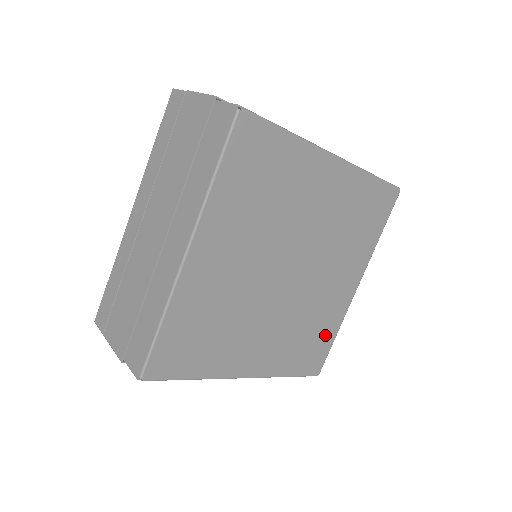
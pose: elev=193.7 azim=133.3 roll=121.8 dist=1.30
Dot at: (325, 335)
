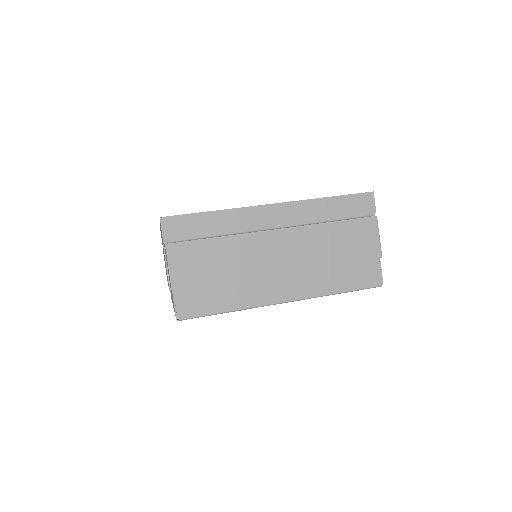
Dot at: occluded
